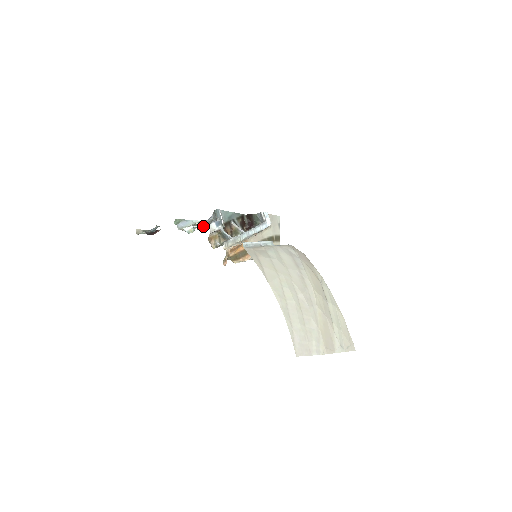
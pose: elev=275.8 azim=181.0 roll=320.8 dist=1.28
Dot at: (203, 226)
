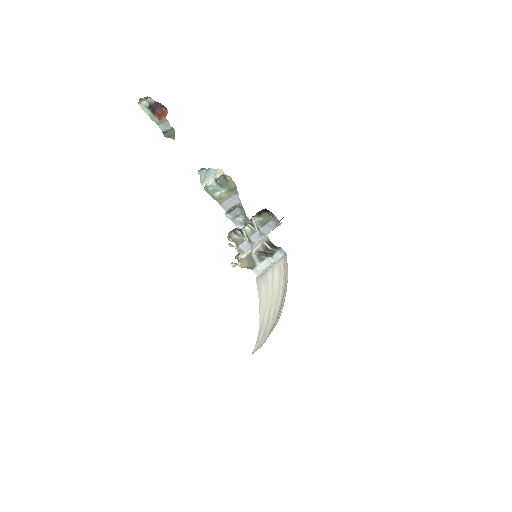
Dot at: (221, 176)
